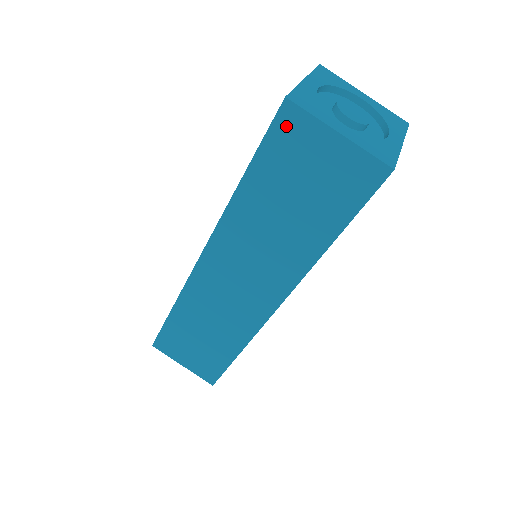
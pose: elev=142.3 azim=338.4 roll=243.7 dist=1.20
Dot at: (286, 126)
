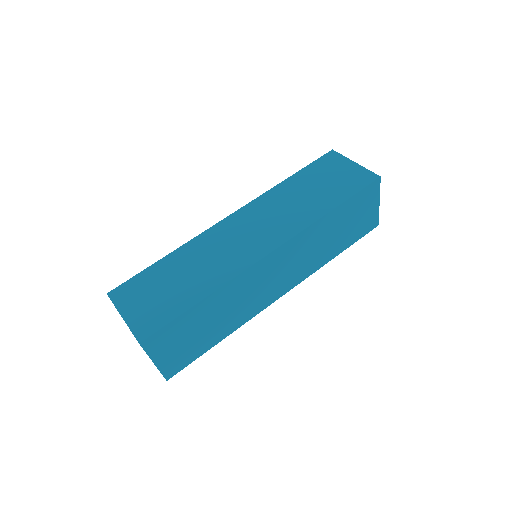
Dot at: (371, 189)
